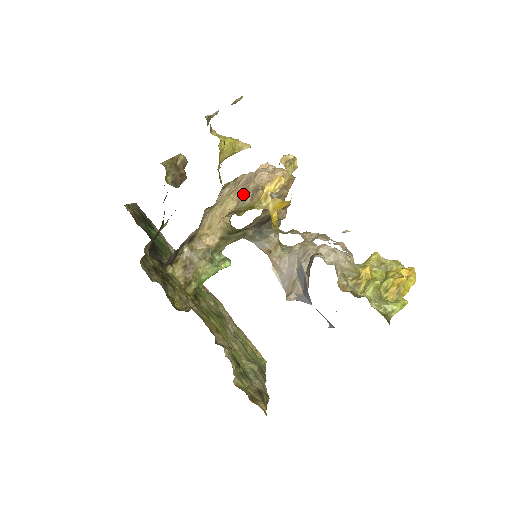
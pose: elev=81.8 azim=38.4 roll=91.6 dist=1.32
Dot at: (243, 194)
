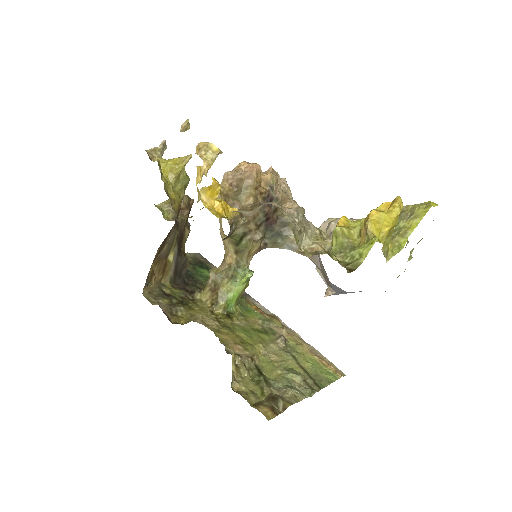
Dot at: occluded
